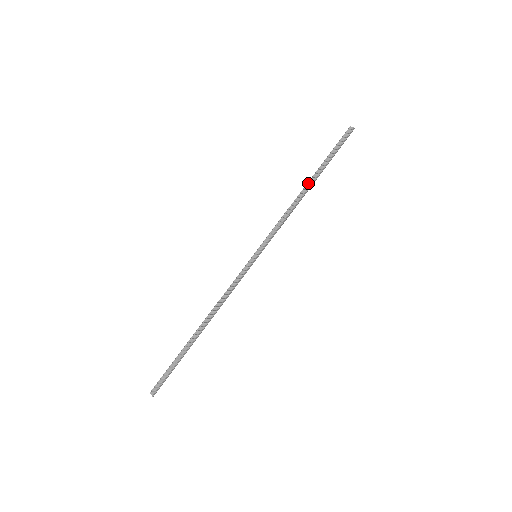
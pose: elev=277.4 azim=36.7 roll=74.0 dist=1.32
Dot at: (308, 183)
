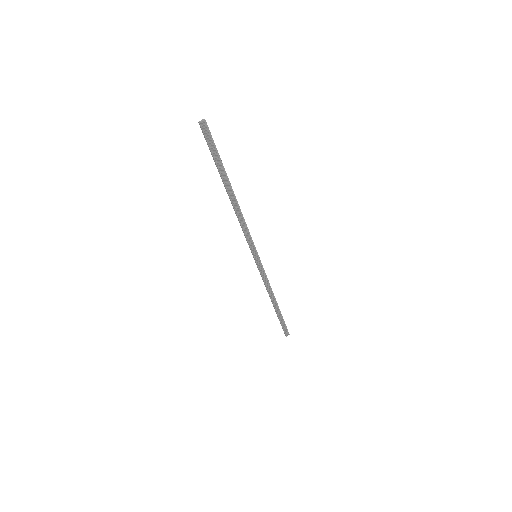
Dot at: (229, 194)
